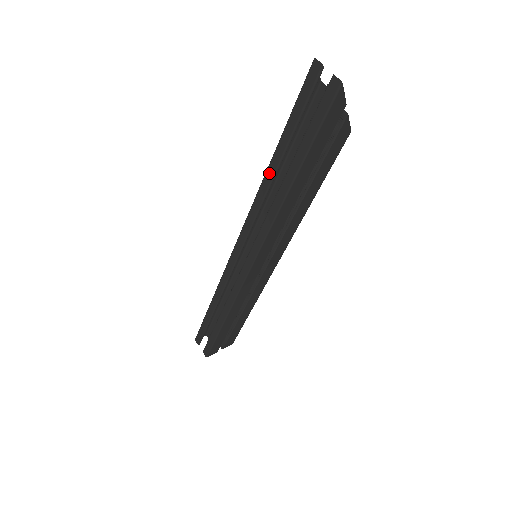
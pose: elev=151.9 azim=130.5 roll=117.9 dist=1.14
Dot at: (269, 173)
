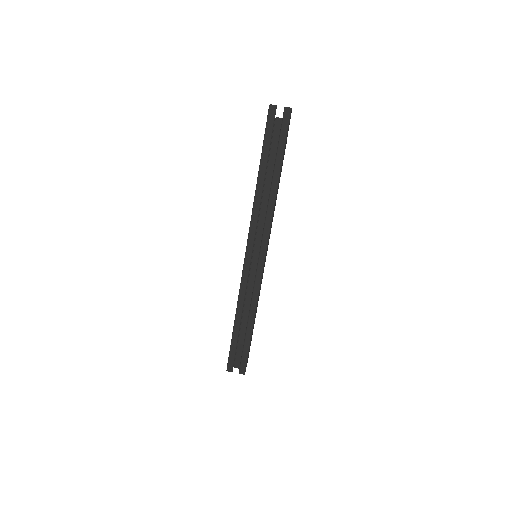
Dot at: (260, 182)
